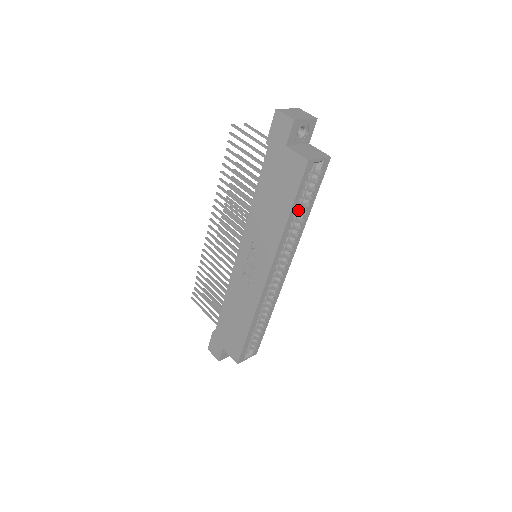
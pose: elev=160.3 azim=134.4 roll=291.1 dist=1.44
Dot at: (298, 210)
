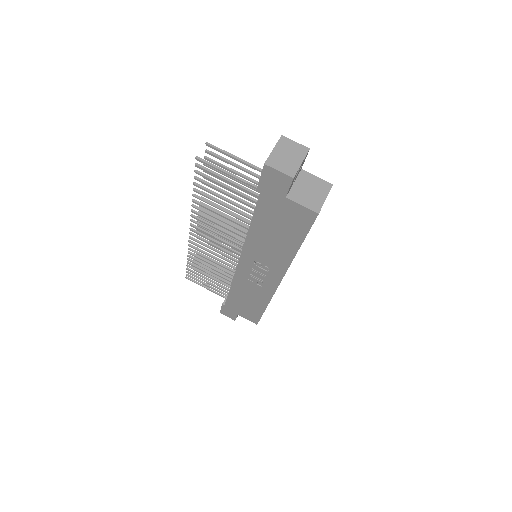
Dot at: occluded
